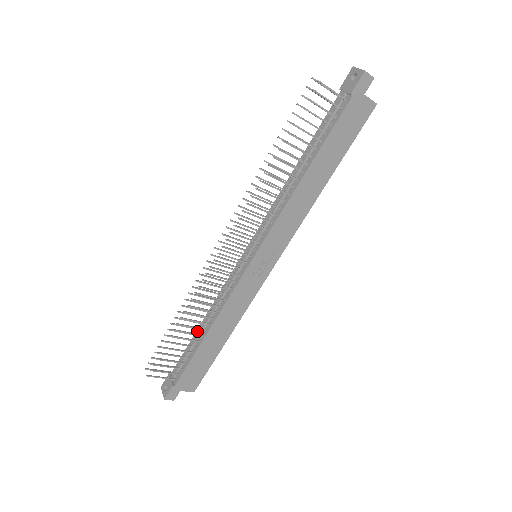
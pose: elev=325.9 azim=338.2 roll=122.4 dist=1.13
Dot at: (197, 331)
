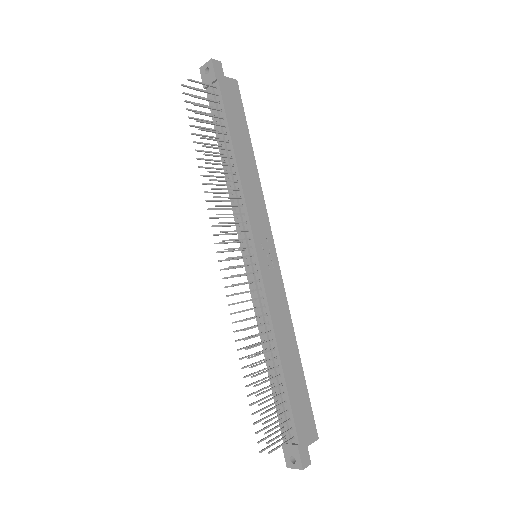
Dot at: (269, 372)
